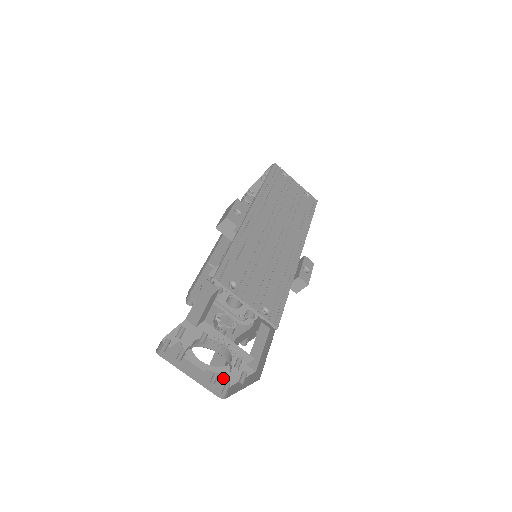
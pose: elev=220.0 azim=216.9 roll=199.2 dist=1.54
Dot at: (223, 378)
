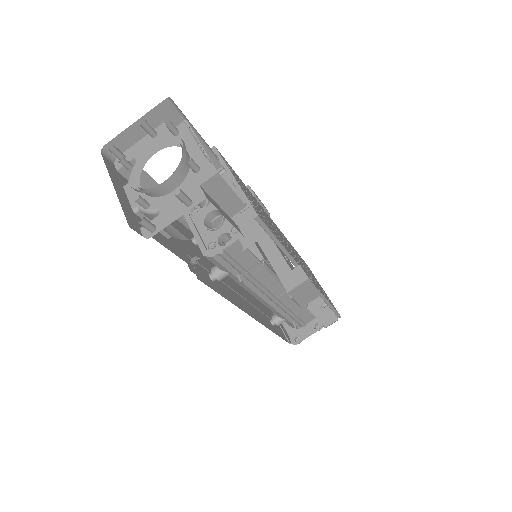
Dot at: (152, 220)
